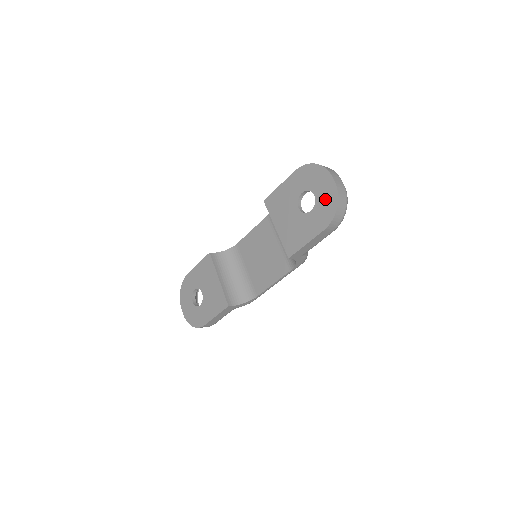
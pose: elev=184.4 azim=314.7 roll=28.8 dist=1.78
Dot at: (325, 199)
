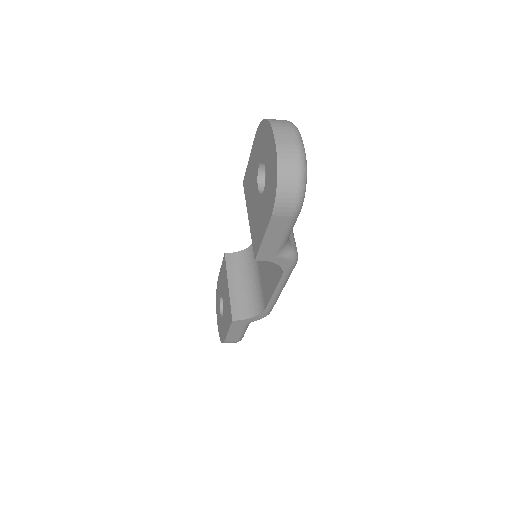
Dot at: (270, 170)
